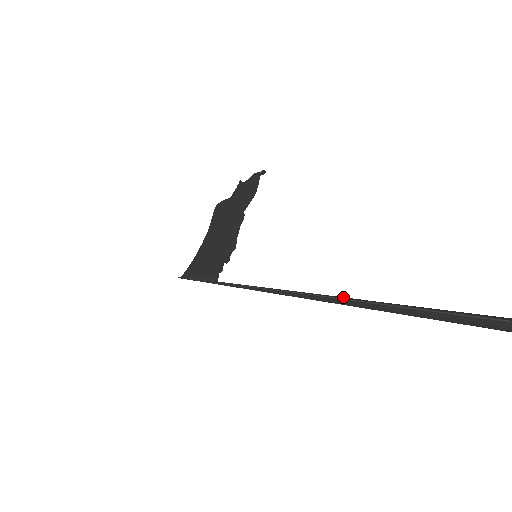
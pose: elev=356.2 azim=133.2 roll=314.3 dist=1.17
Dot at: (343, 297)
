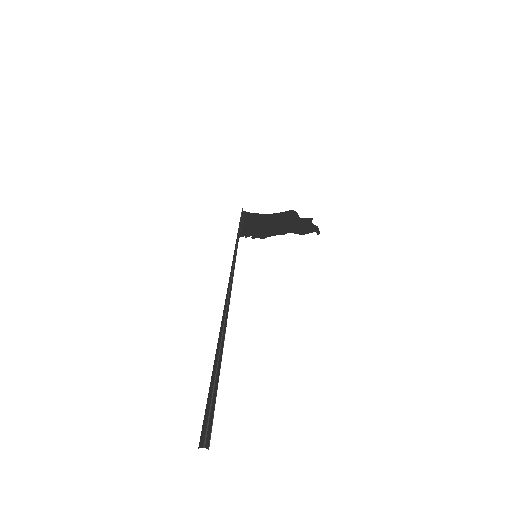
Dot at: occluded
